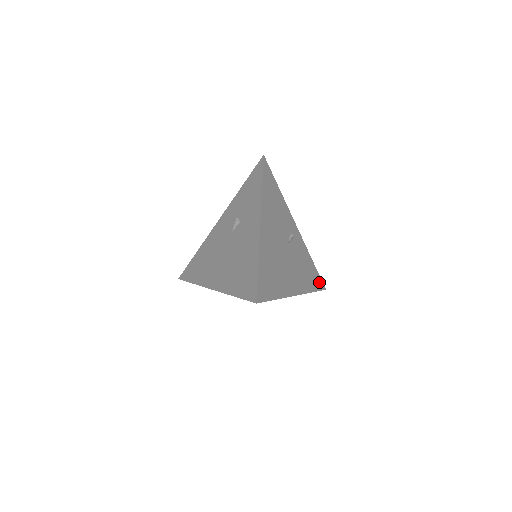
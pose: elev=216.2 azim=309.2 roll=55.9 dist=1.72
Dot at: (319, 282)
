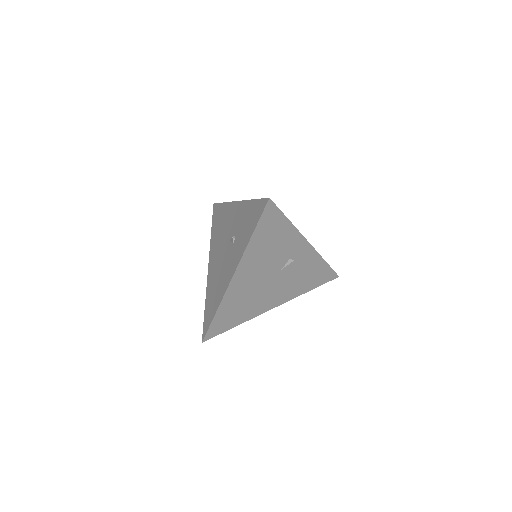
Dot at: (328, 276)
